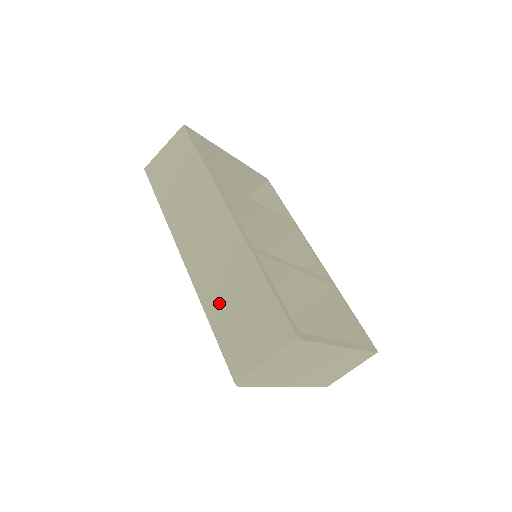
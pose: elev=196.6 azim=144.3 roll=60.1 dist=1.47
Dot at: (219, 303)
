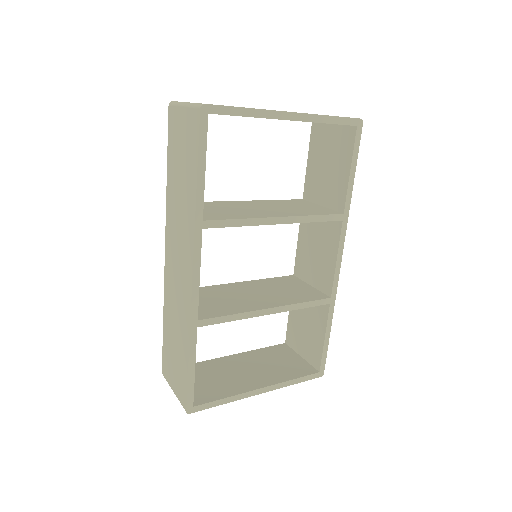
Dot at: (169, 323)
